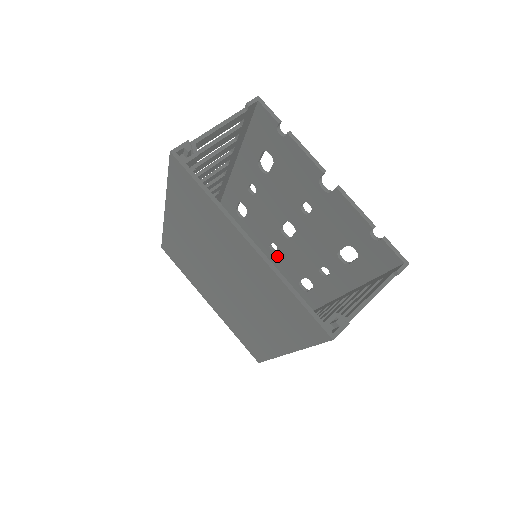
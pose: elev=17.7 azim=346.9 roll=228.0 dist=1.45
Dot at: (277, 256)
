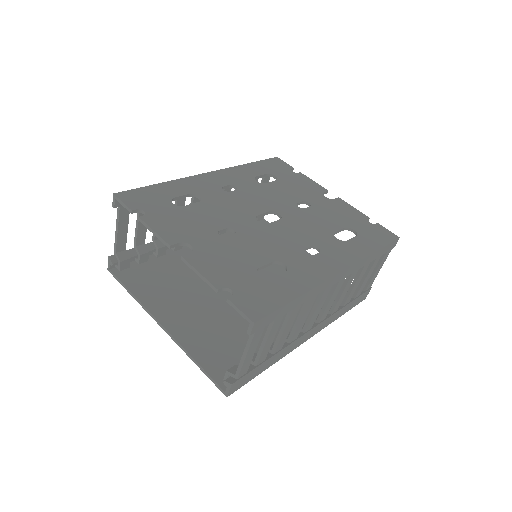
Dot at: occluded
